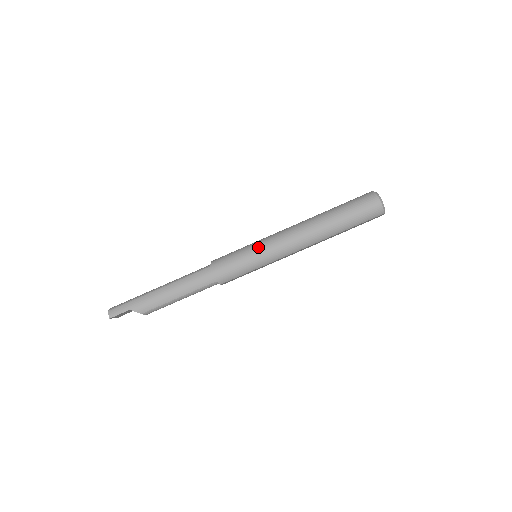
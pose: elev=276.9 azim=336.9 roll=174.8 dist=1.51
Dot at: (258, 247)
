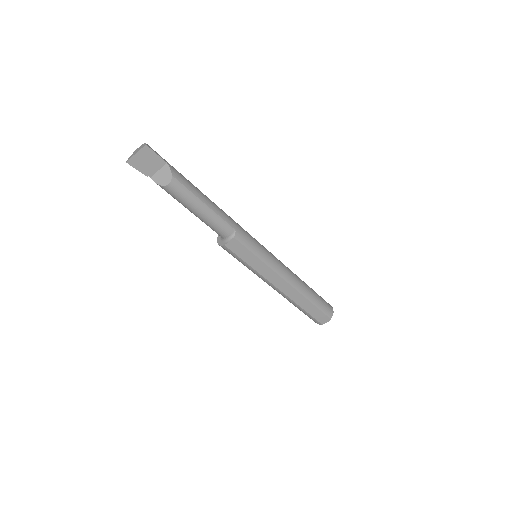
Dot at: occluded
